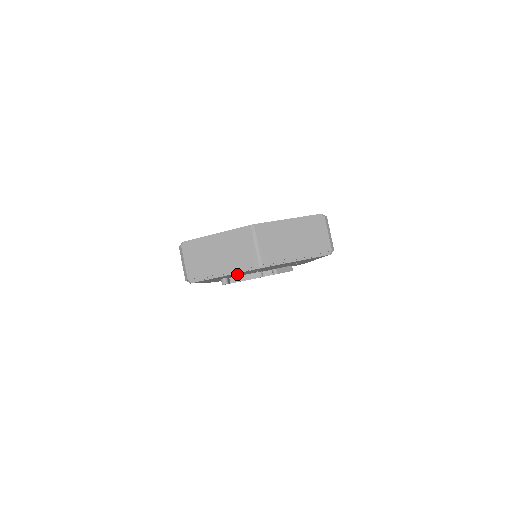
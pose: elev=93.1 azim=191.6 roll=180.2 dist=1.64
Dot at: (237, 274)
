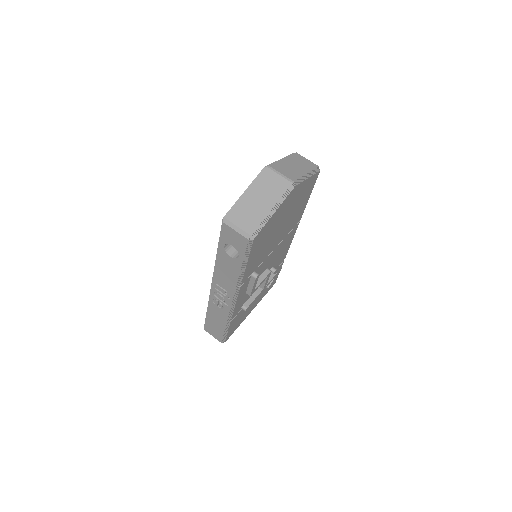
Dot at: (271, 233)
